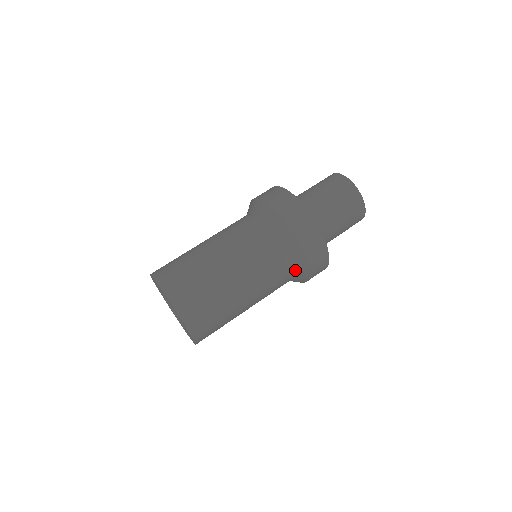
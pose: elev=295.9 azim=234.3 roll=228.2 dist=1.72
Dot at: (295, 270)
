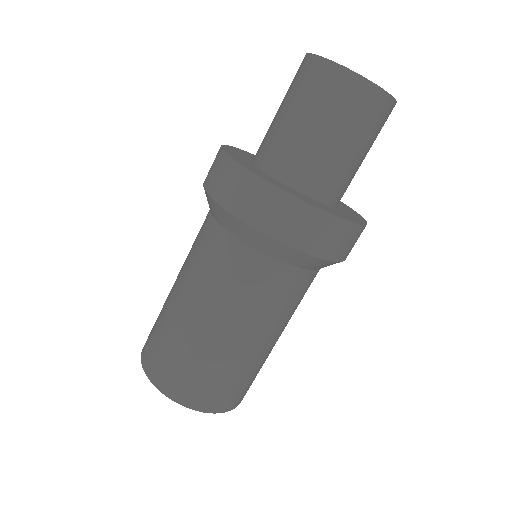
Dot at: occluded
